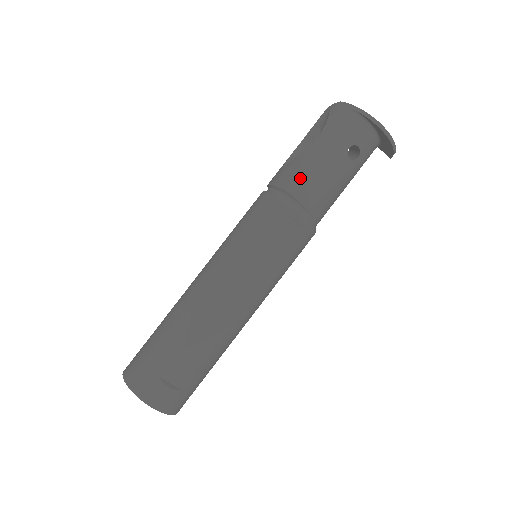
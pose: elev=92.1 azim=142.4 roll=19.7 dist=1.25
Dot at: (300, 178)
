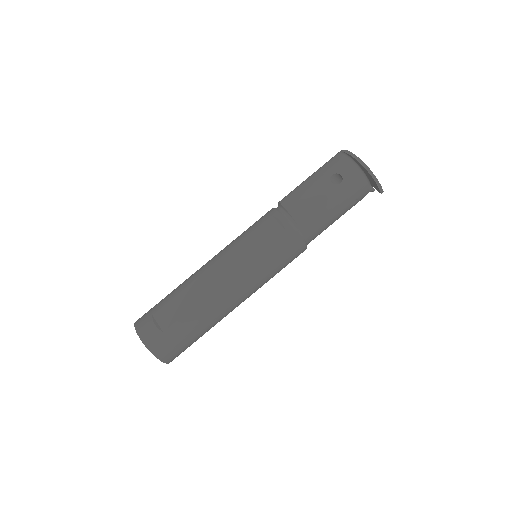
Dot at: (291, 194)
